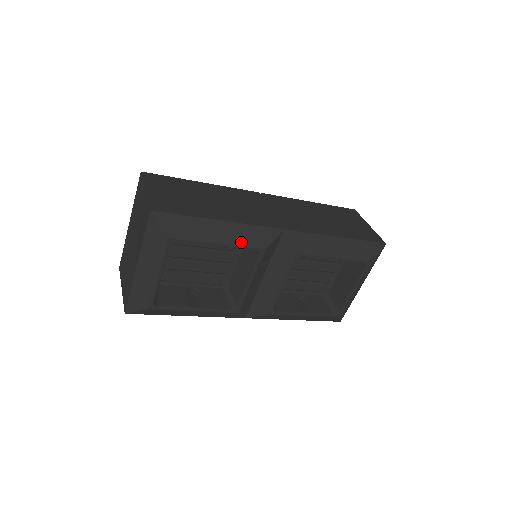
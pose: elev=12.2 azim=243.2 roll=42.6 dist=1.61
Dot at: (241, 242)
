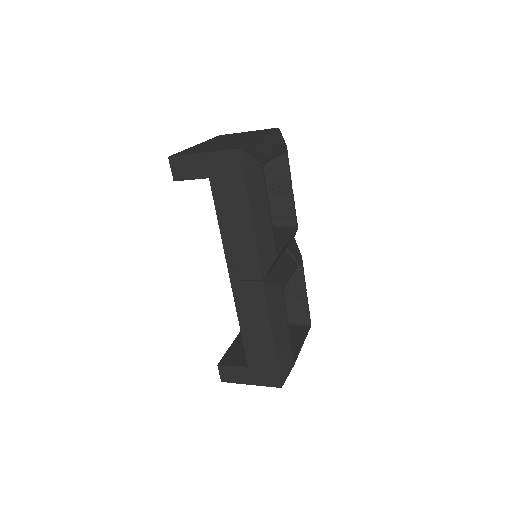
Dot at: occluded
